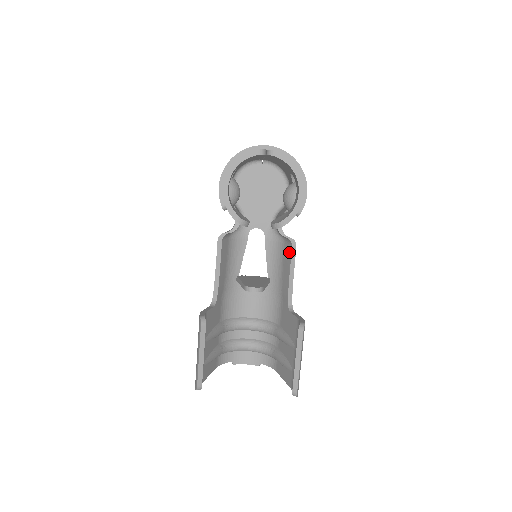
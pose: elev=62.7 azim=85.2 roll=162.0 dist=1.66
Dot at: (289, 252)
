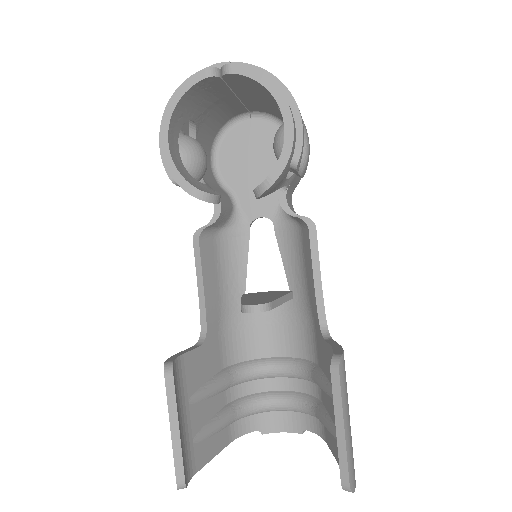
Dot at: (307, 241)
